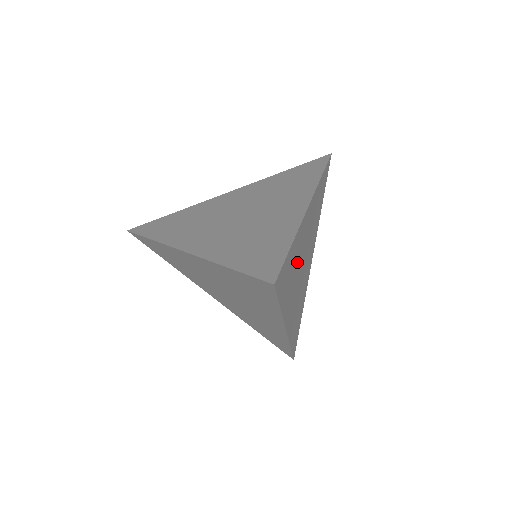
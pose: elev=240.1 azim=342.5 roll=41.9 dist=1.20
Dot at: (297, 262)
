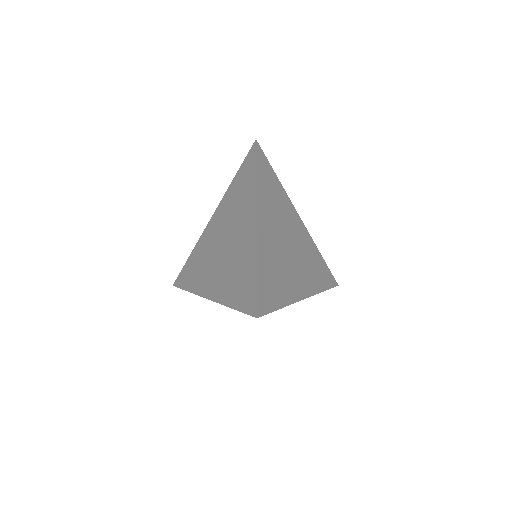
Dot at: (276, 260)
